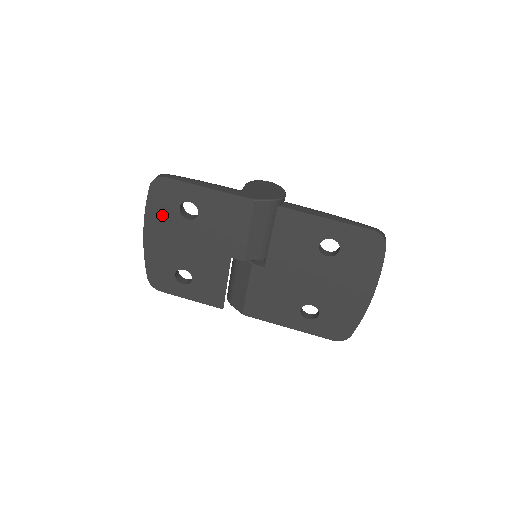
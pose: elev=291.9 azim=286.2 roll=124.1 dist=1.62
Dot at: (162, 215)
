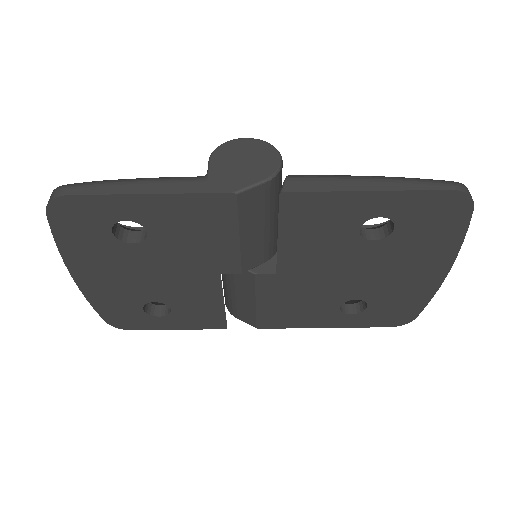
Dot at: (88, 247)
